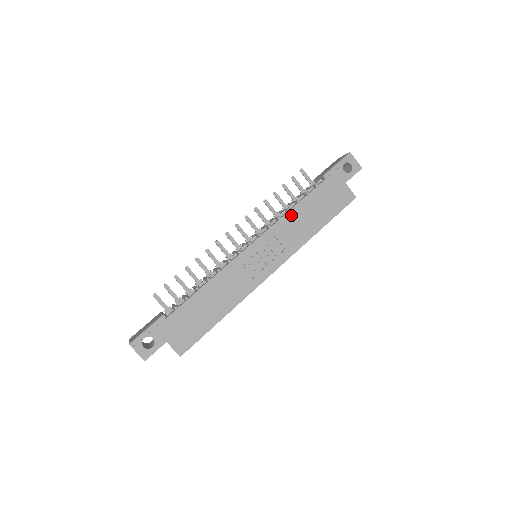
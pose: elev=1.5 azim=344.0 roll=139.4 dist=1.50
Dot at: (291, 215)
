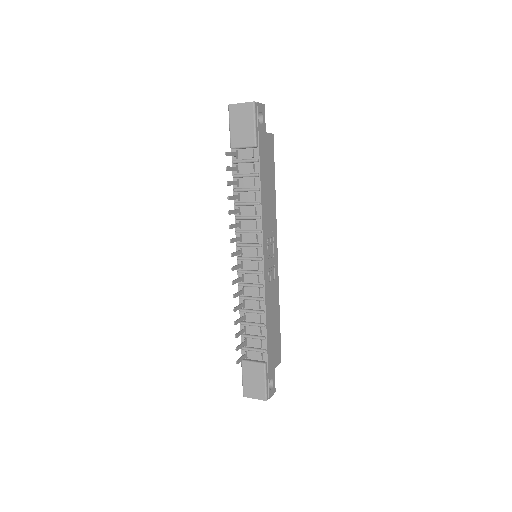
Dot at: (263, 206)
